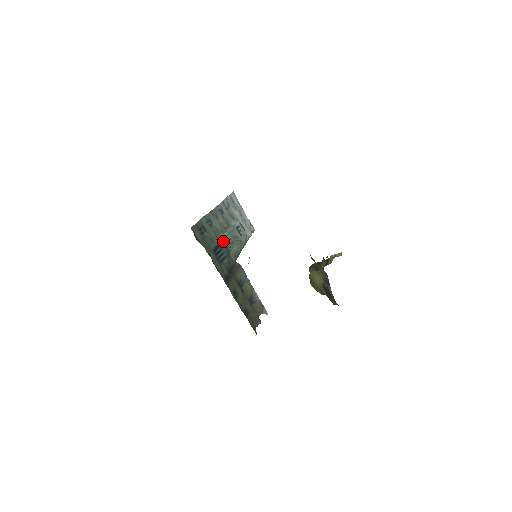
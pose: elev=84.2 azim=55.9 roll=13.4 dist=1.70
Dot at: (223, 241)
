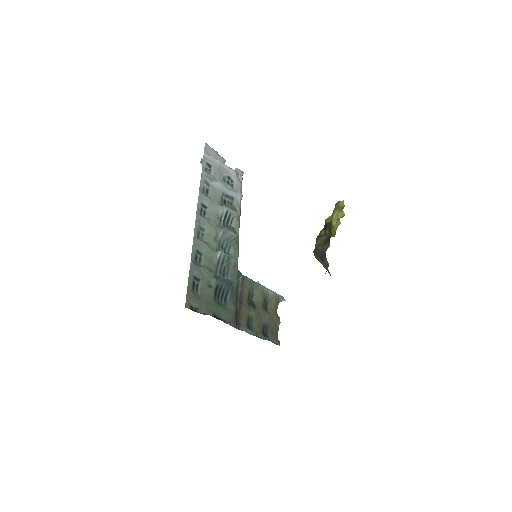
Dot at: (219, 265)
